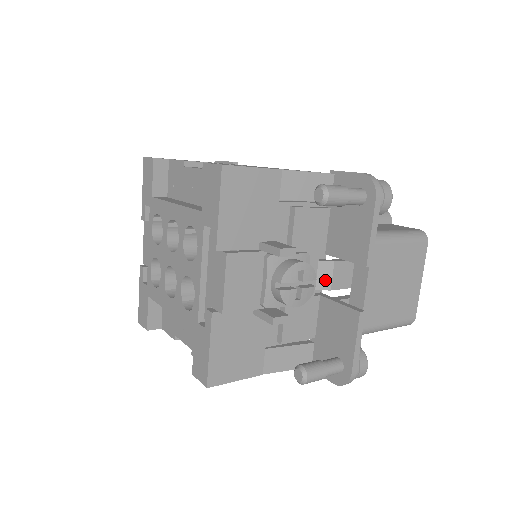
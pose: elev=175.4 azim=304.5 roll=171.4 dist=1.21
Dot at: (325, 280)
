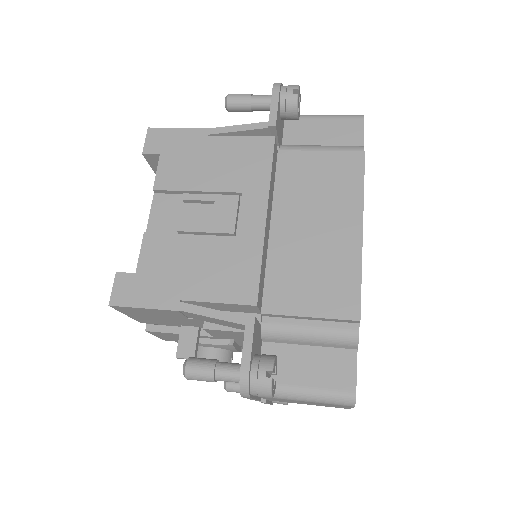
Dot at: occluded
